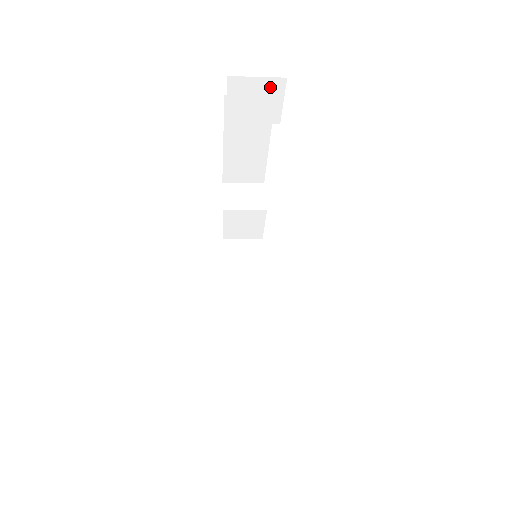
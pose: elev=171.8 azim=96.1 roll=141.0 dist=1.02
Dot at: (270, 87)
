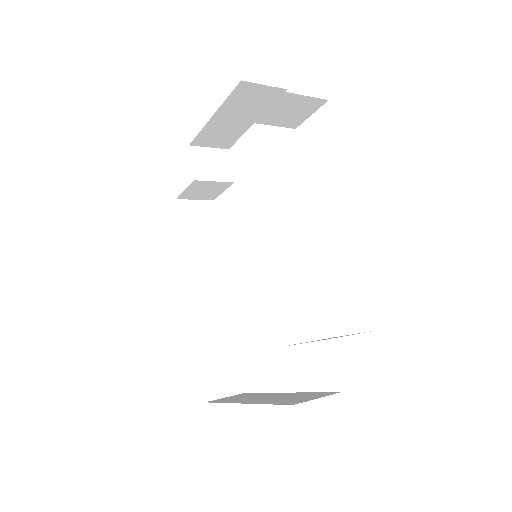
Dot at: (309, 104)
